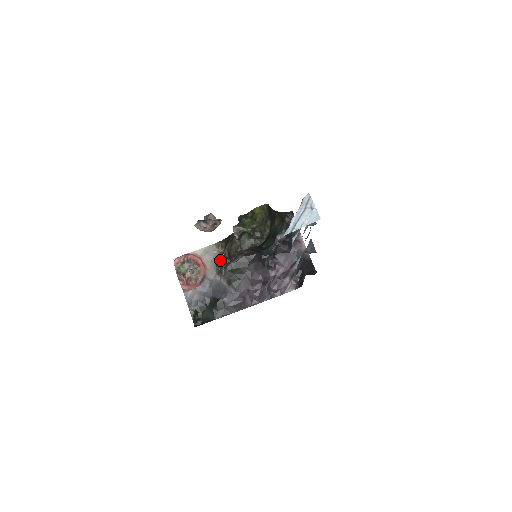
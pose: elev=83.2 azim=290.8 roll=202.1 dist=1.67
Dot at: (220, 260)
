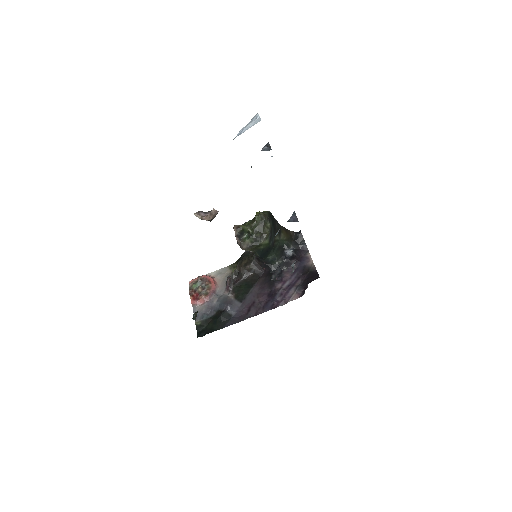
Dot at: (230, 277)
